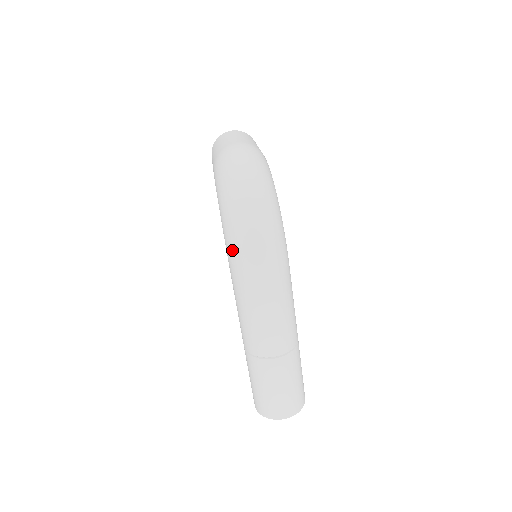
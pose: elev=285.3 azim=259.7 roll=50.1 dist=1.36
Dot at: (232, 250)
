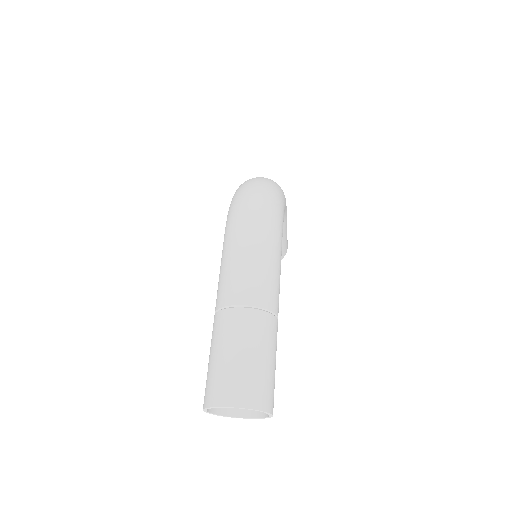
Dot at: (232, 205)
